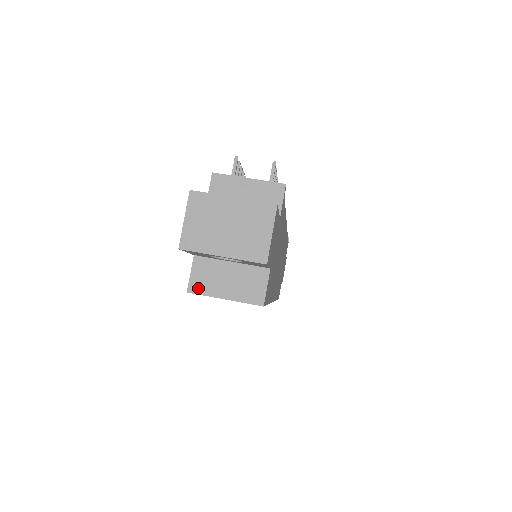
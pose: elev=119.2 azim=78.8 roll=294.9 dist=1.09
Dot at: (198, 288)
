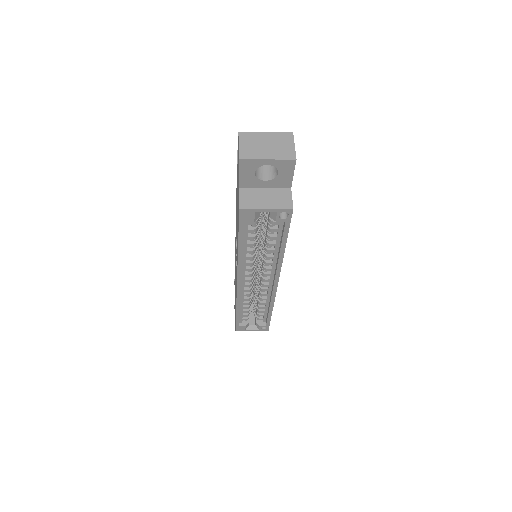
Dot at: (246, 205)
